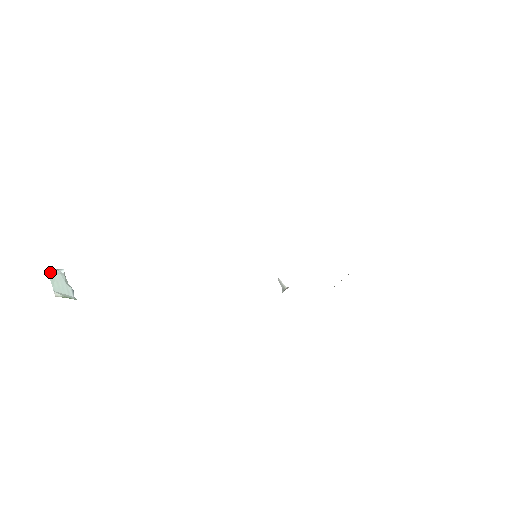
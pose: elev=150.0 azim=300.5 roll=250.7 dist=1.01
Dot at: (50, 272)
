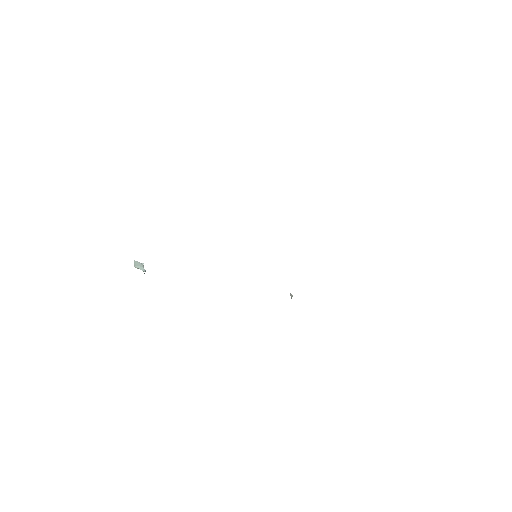
Dot at: (136, 261)
